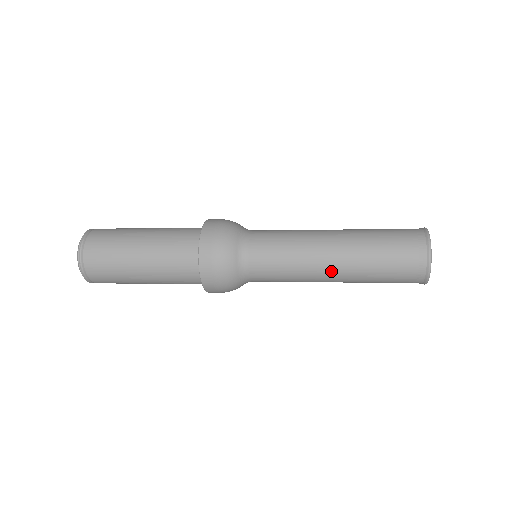
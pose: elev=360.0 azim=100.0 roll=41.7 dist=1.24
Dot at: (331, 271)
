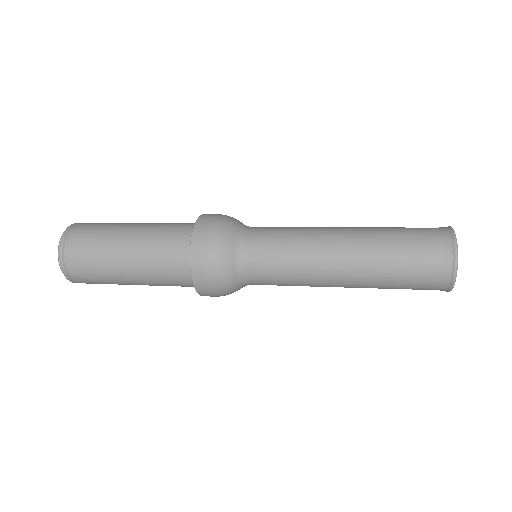
Dot at: (340, 271)
